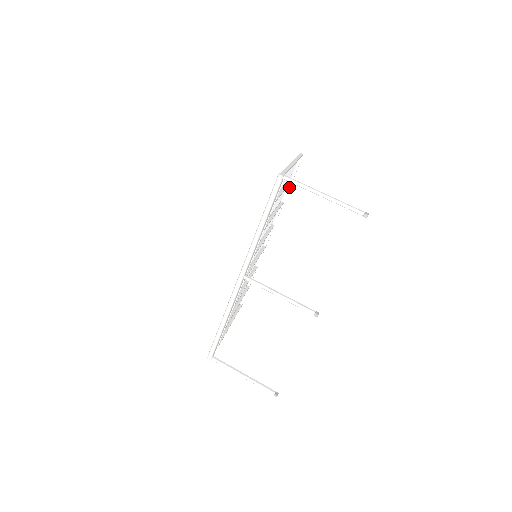
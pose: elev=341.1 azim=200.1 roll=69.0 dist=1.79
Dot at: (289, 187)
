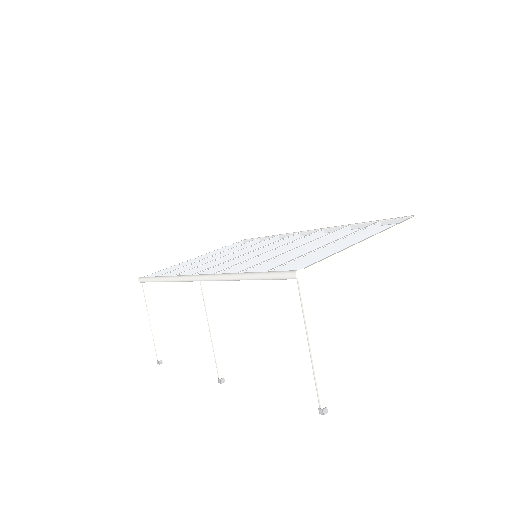
Dot at: occluded
